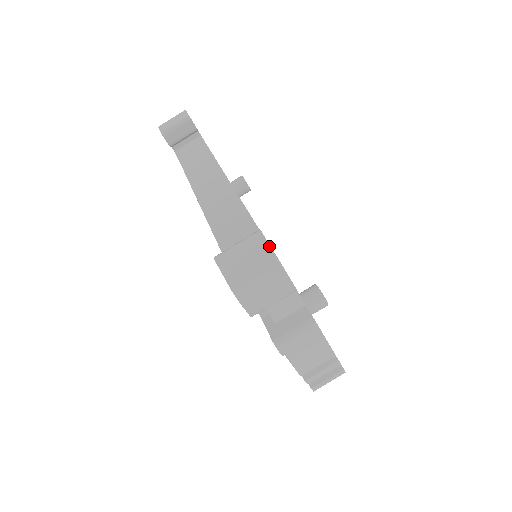
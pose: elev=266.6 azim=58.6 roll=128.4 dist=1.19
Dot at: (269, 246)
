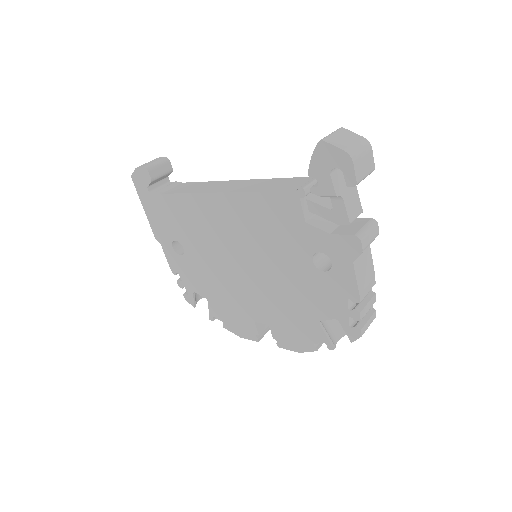
Dot at: (354, 133)
